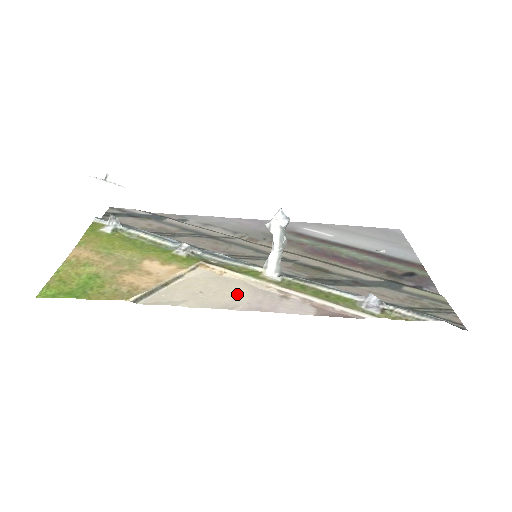
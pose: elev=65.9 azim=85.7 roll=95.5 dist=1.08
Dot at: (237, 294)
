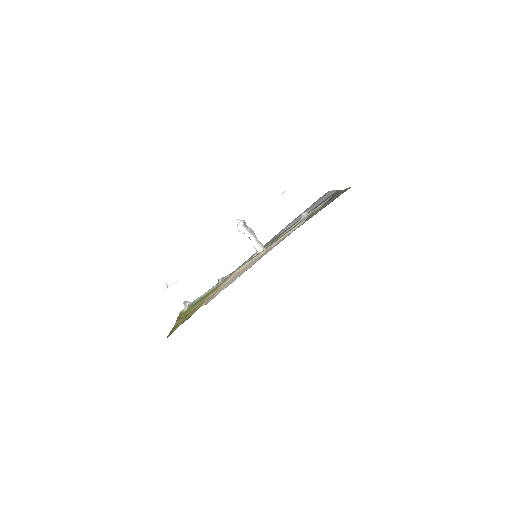
Dot at: occluded
